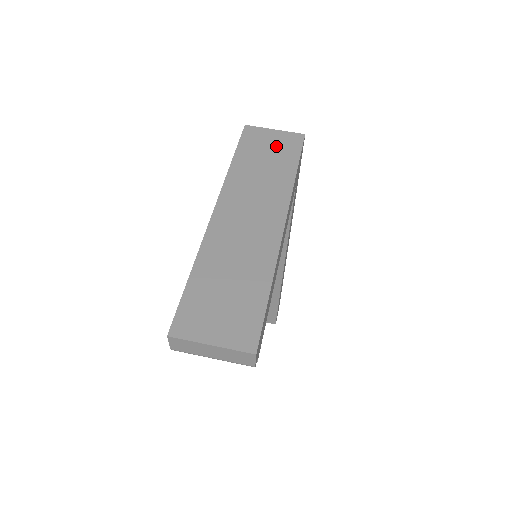
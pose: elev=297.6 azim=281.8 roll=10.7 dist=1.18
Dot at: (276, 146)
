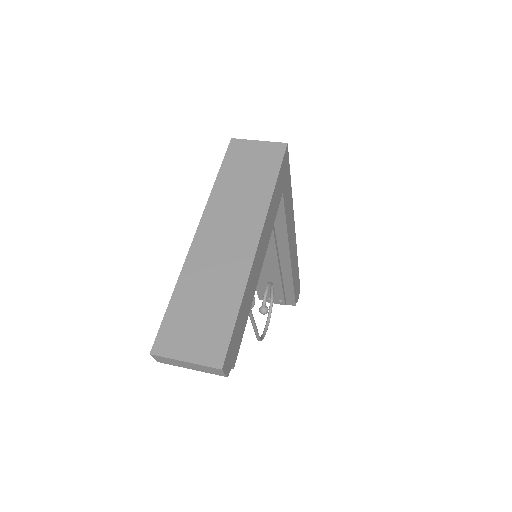
Dot at: (258, 159)
